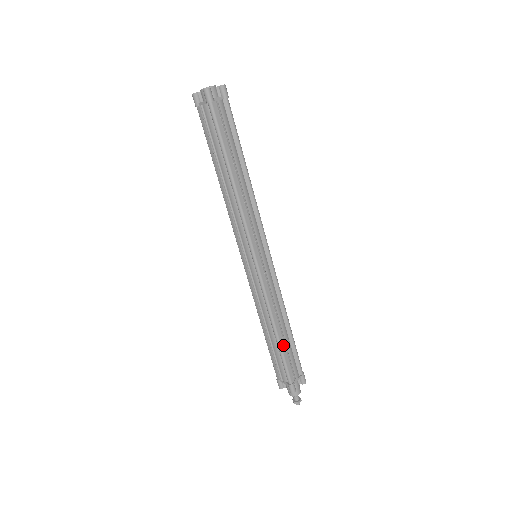
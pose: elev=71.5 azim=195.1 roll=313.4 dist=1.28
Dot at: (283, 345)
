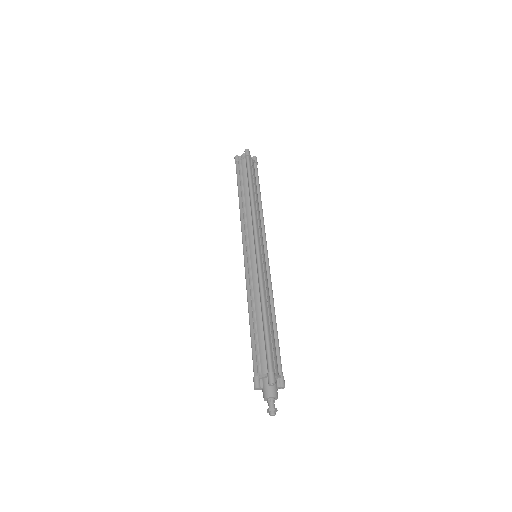
Dot at: (269, 329)
